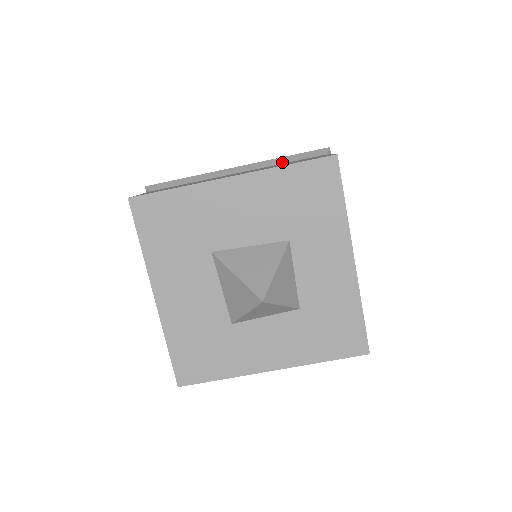
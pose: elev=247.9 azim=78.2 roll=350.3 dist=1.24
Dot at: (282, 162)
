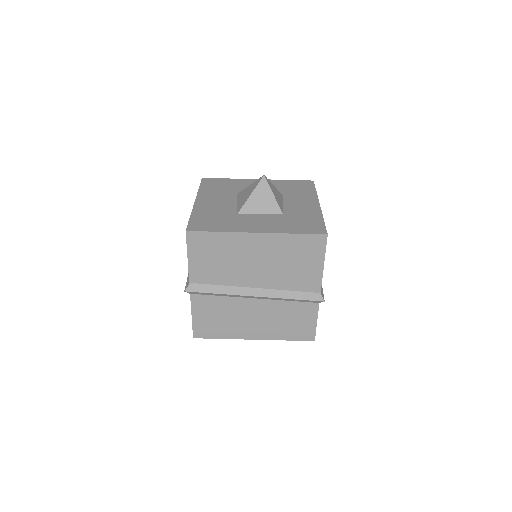
Dot at: occluded
